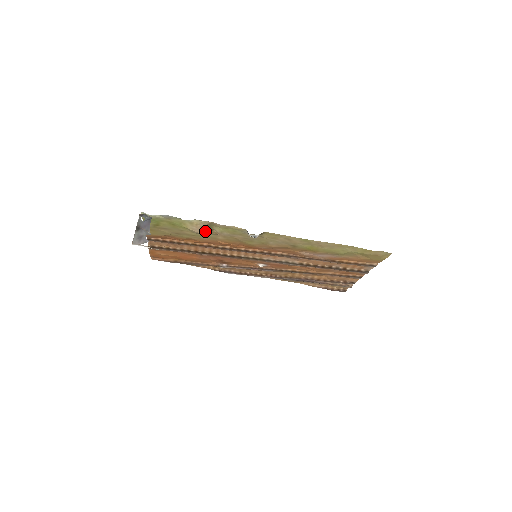
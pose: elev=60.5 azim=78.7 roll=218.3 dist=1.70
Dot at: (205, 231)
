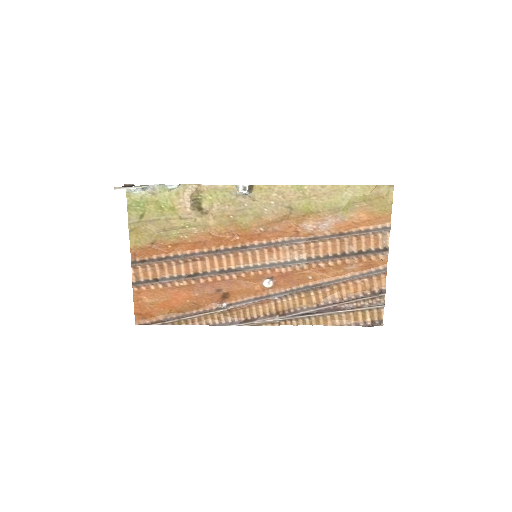
Dot at: (193, 207)
